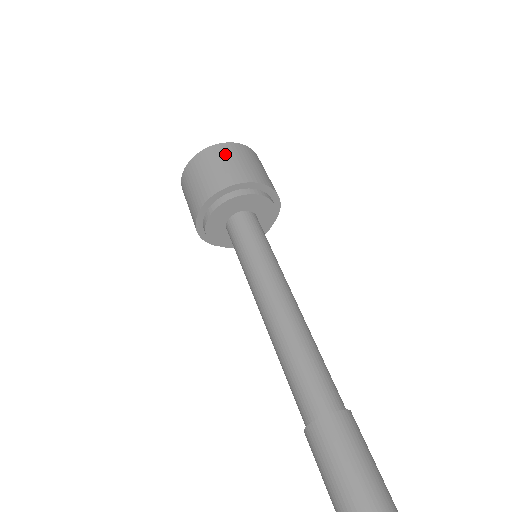
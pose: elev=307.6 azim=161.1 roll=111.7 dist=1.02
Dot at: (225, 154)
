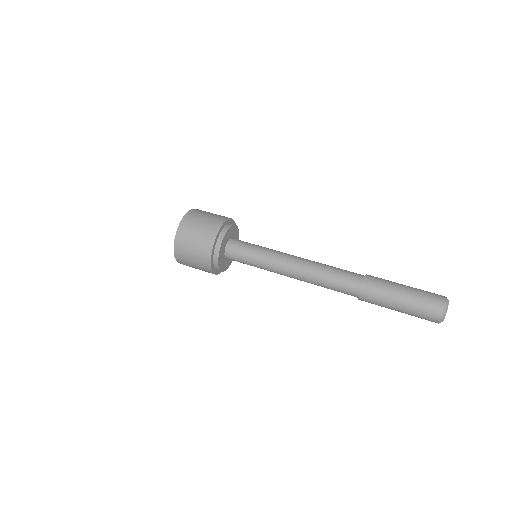
Dot at: (205, 211)
